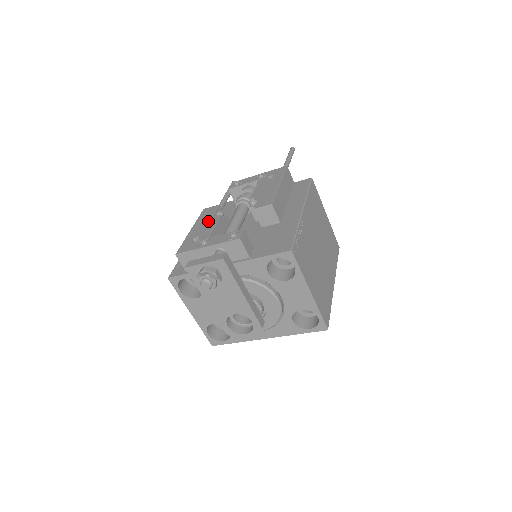
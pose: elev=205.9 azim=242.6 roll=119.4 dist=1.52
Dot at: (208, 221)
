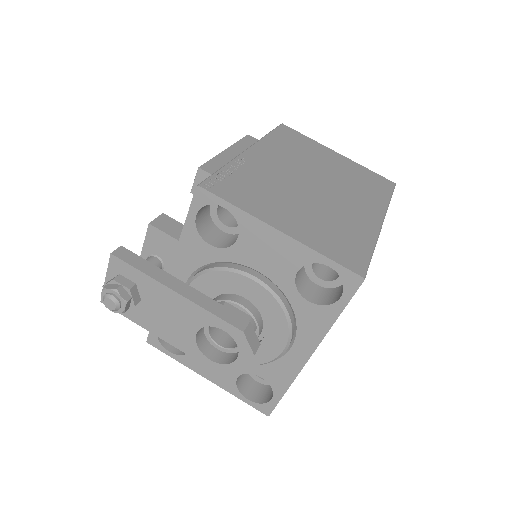
Dot at: occluded
